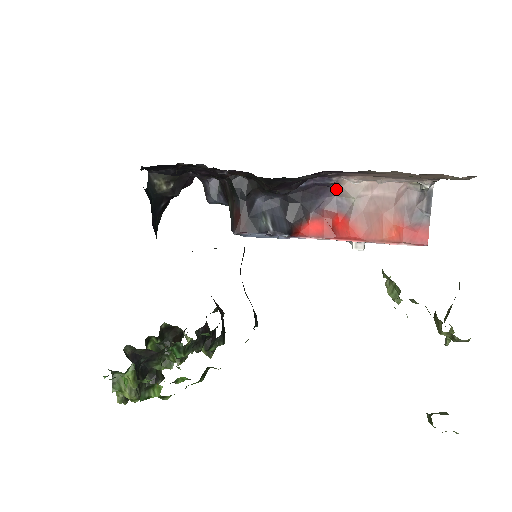
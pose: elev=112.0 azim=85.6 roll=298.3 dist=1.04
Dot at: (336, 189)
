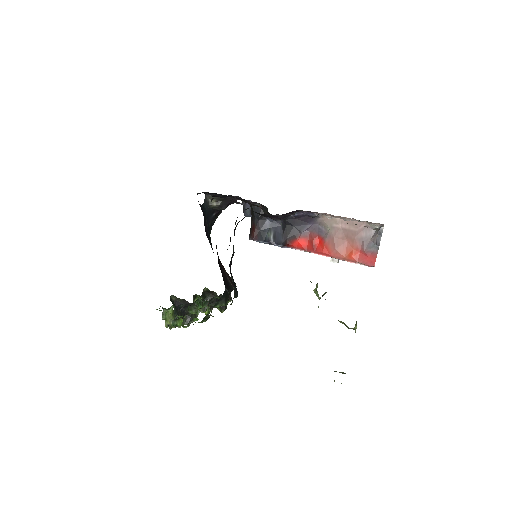
Dot at: (319, 220)
